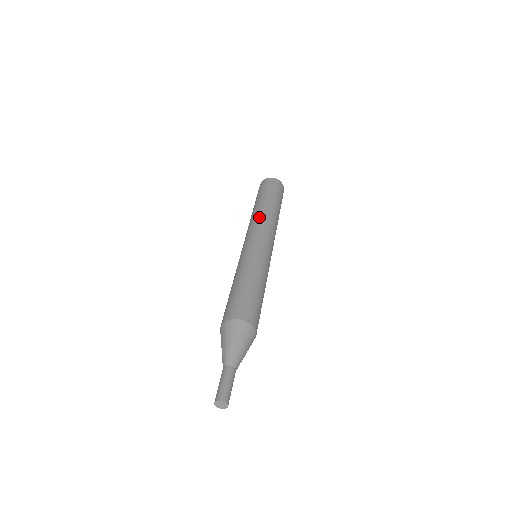
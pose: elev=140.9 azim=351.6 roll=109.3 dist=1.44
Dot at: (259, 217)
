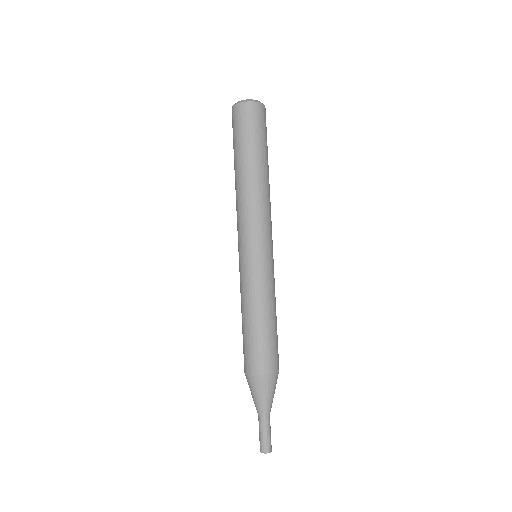
Dot at: (239, 202)
